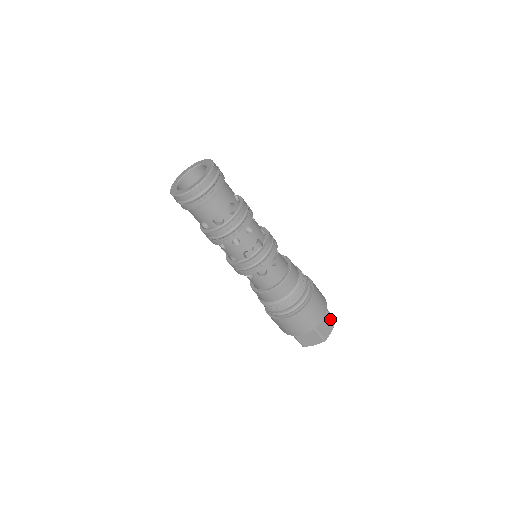
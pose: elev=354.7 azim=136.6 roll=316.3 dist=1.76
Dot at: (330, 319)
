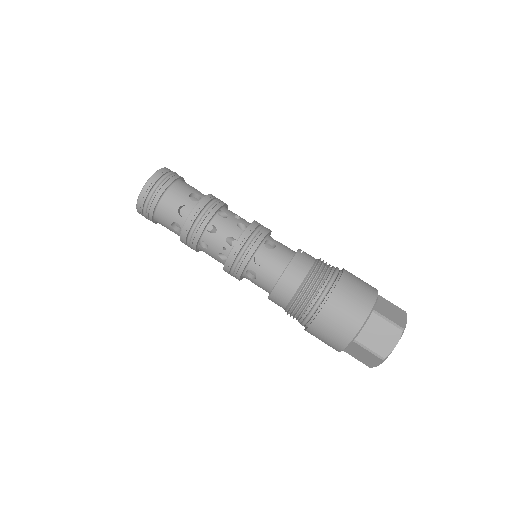
Dot at: (388, 327)
